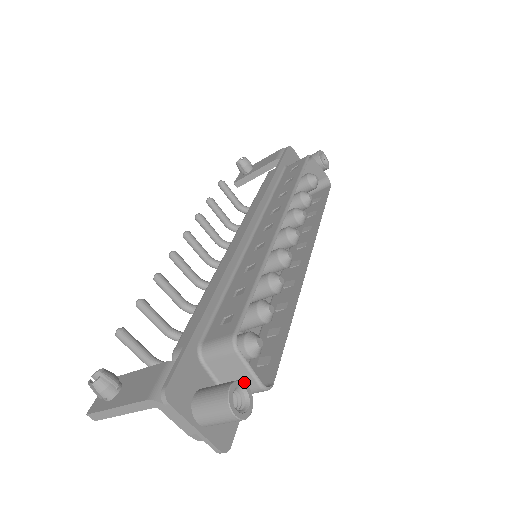
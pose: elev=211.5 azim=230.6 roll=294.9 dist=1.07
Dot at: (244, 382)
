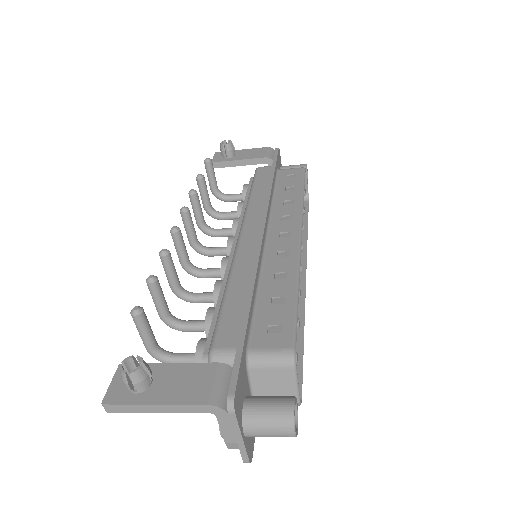
Dot at: (296, 398)
